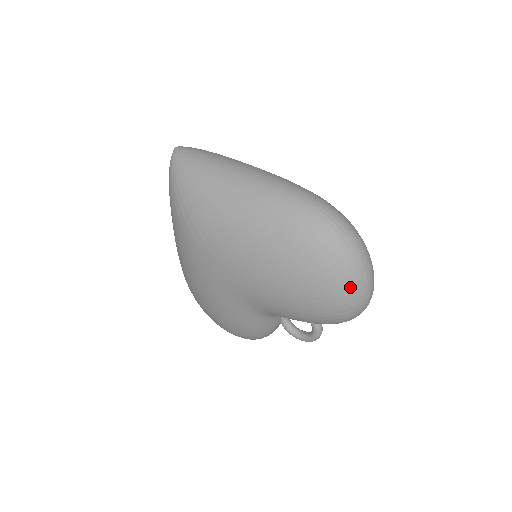
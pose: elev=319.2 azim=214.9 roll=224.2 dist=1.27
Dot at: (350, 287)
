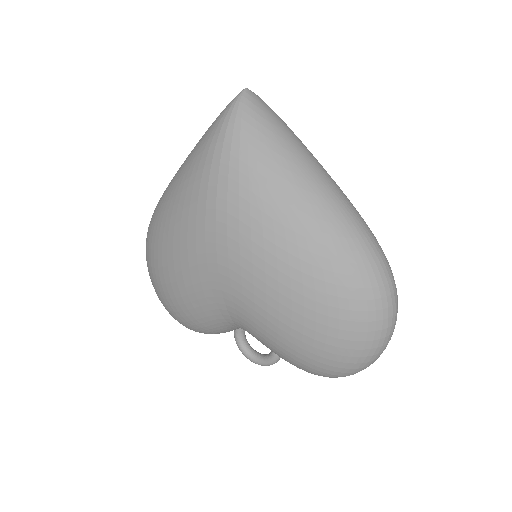
Dot at: (362, 358)
